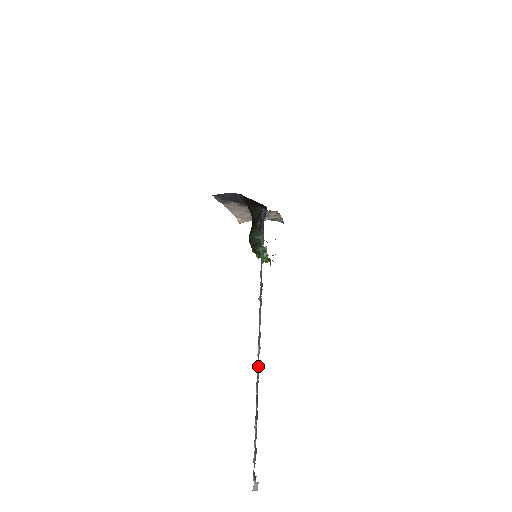
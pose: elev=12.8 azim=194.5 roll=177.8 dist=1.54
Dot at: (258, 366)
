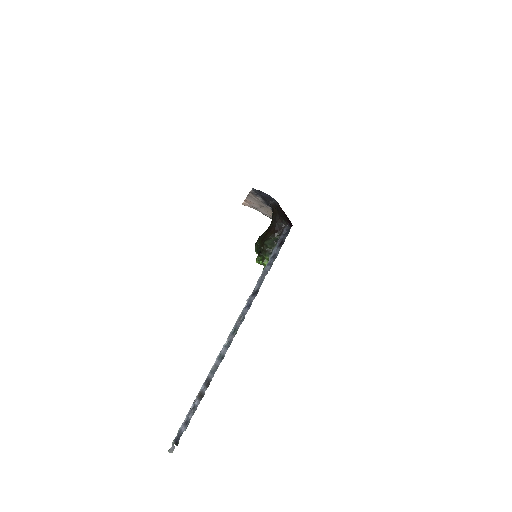
Dot at: (221, 356)
